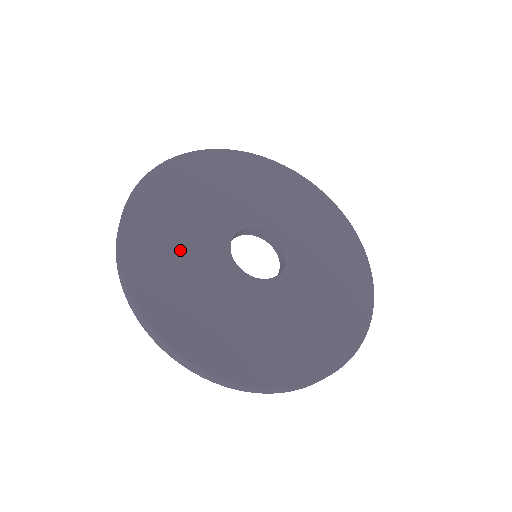
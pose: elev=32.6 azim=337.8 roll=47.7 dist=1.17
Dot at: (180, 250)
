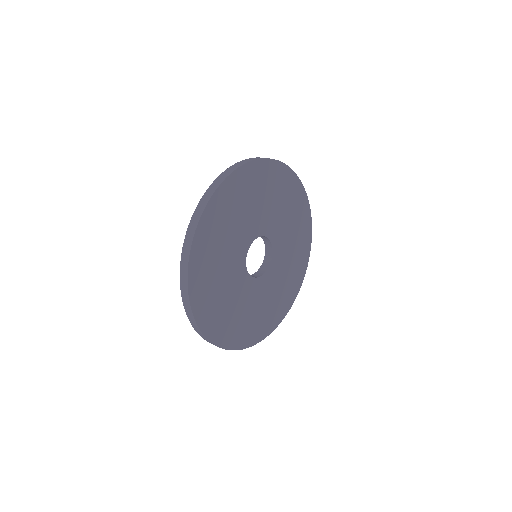
Dot at: (243, 312)
